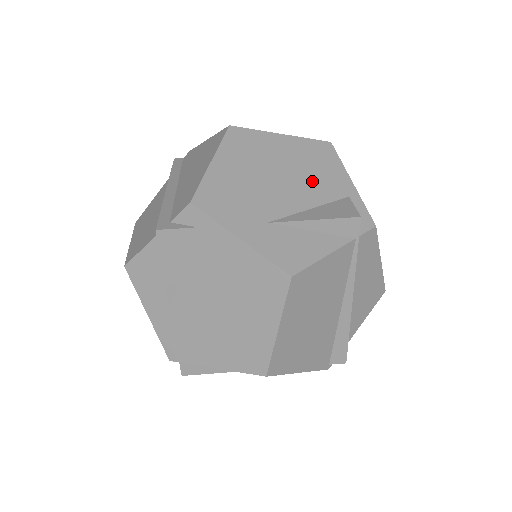
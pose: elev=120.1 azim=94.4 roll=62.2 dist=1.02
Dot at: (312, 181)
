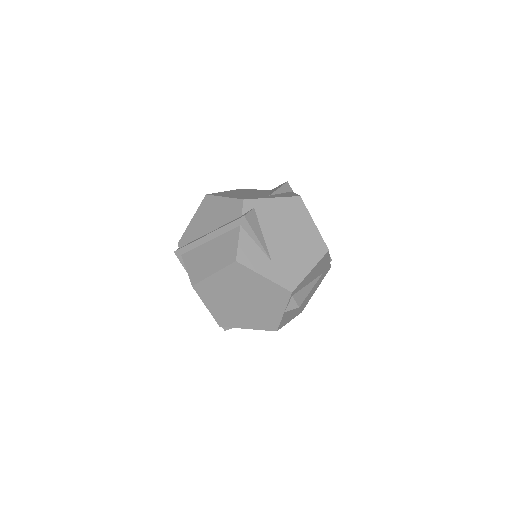
Dot at: occluded
